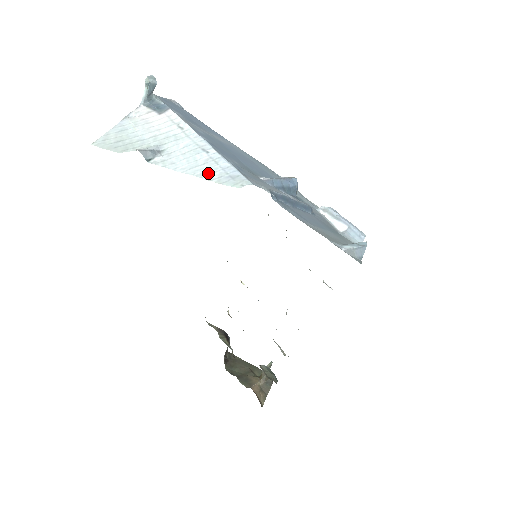
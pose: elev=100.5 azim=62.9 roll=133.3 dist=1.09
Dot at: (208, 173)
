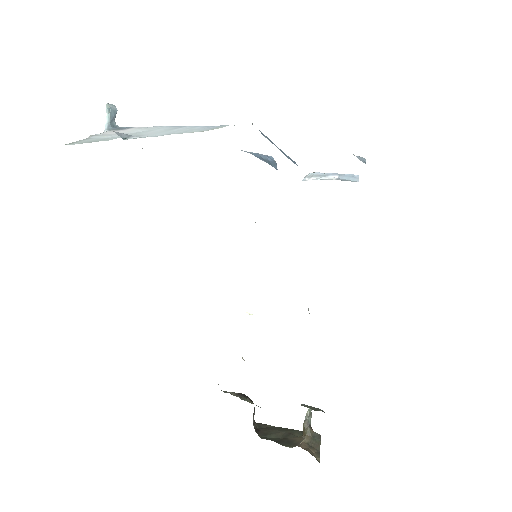
Dot at: (187, 131)
